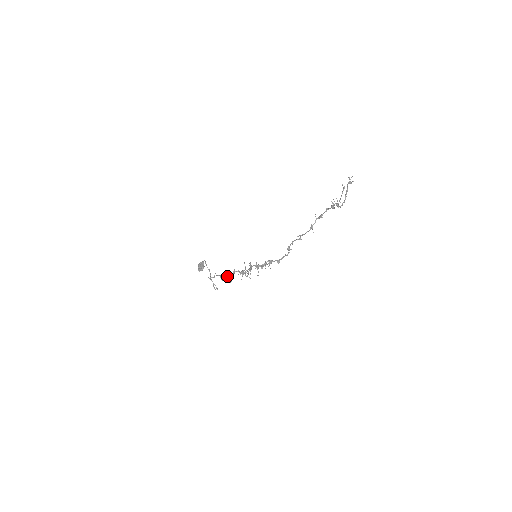
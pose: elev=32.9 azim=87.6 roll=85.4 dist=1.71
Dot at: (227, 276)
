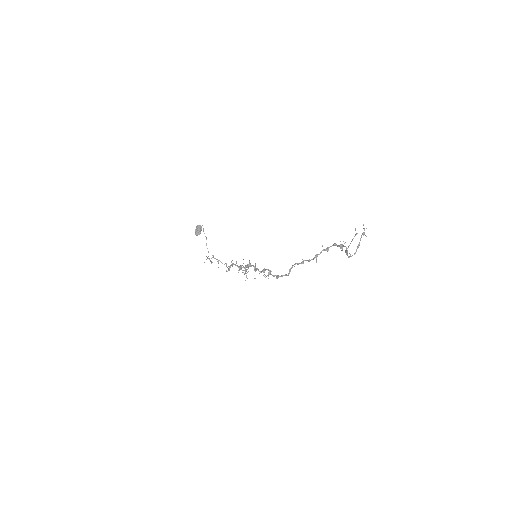
Dot at: (224, 264)
